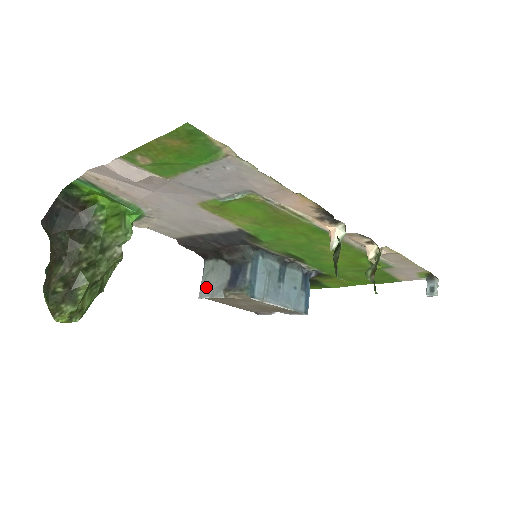
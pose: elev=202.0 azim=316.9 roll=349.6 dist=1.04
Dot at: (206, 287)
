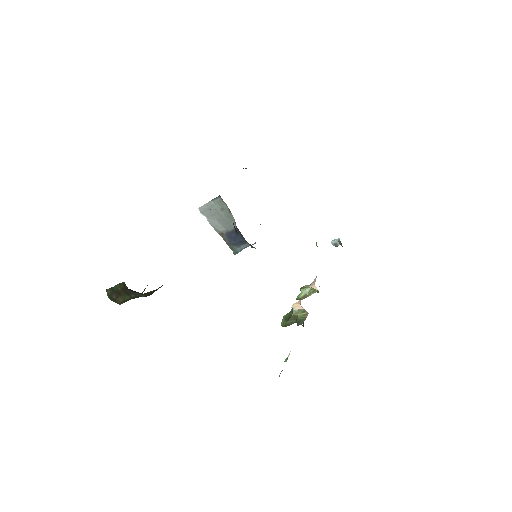
Dot at: (209, 212)
